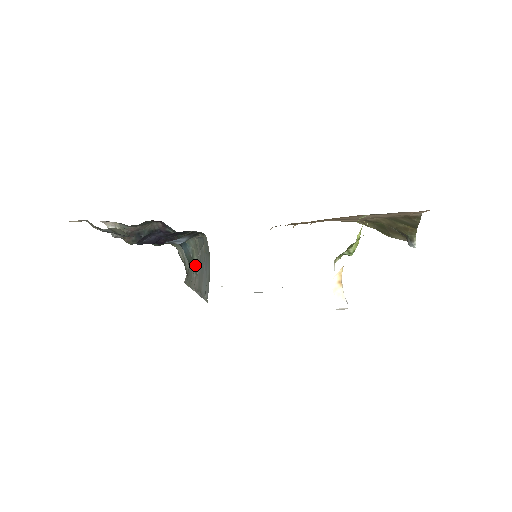
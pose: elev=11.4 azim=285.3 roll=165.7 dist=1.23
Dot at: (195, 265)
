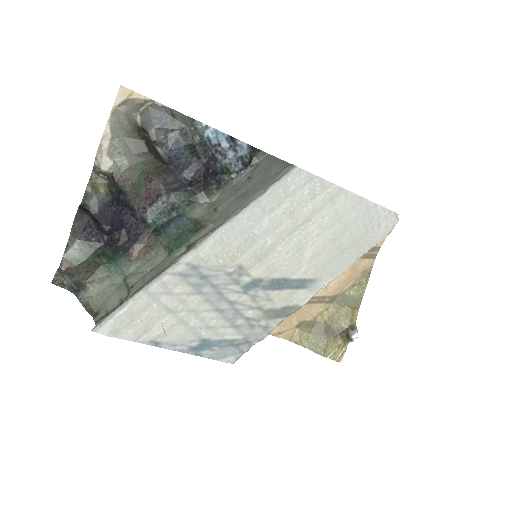
Dot at: (205, 222)
